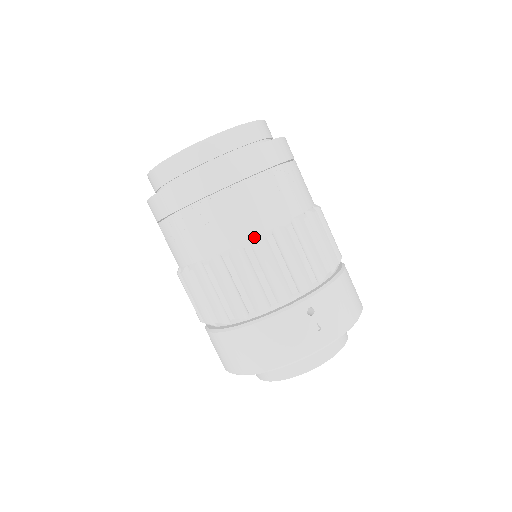
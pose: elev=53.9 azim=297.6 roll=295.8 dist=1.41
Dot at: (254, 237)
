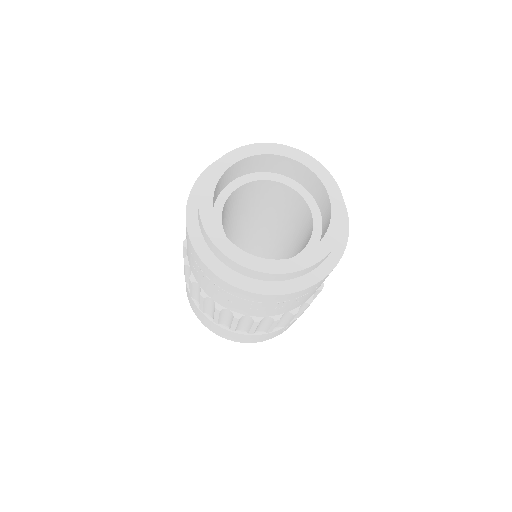
Dot at: (285, 313)
